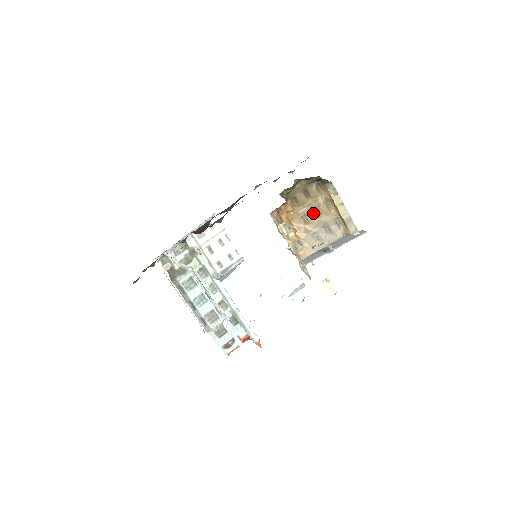
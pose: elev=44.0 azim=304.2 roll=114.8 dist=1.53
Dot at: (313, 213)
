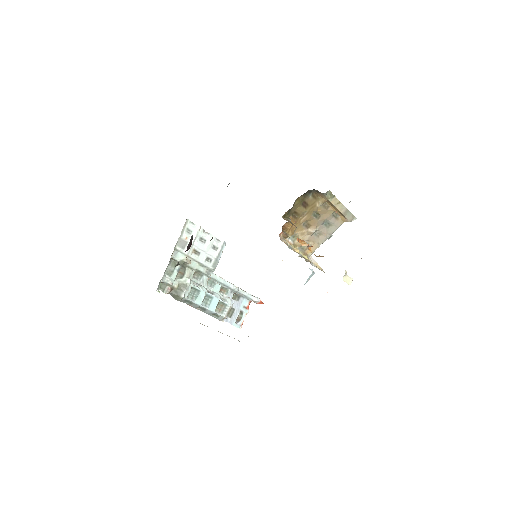
Dot at: (313, 217)
